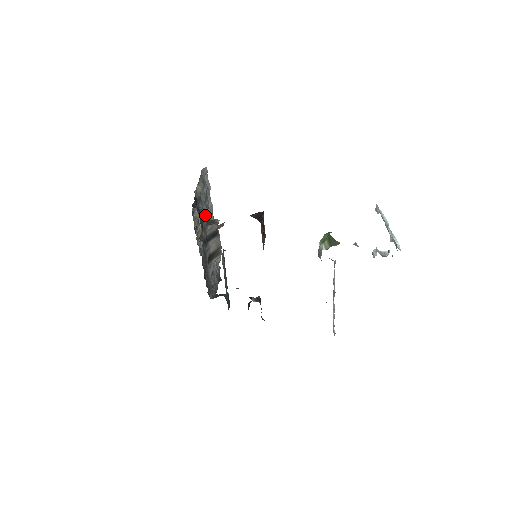
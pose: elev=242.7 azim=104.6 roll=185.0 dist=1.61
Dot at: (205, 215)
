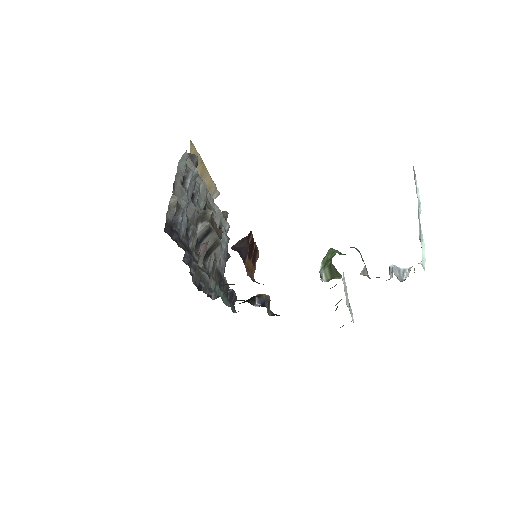
Dot at: (192, 214)
